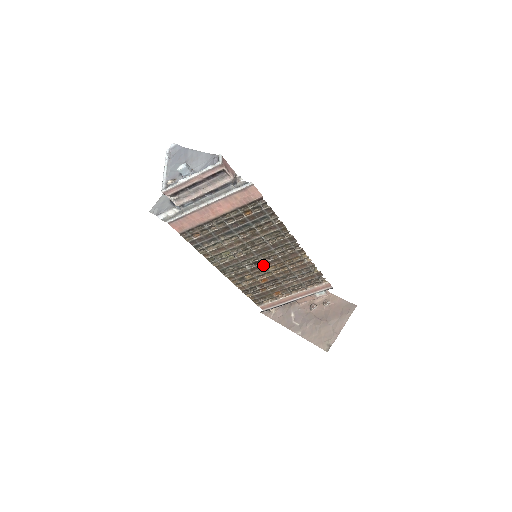
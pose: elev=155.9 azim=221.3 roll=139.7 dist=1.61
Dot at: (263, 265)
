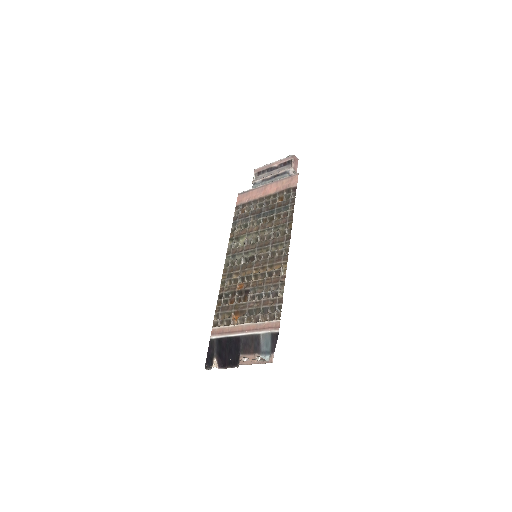
Dot at: (253, 265)
